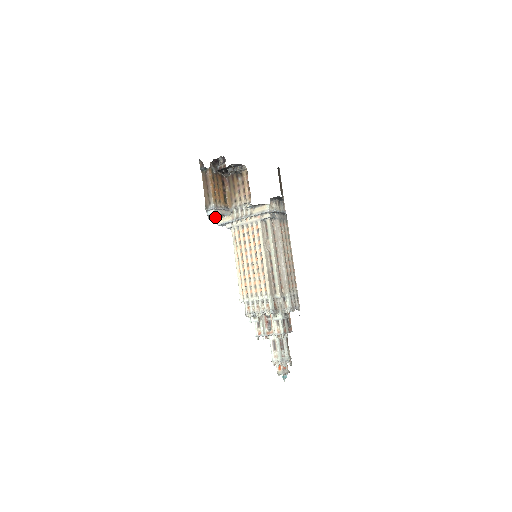
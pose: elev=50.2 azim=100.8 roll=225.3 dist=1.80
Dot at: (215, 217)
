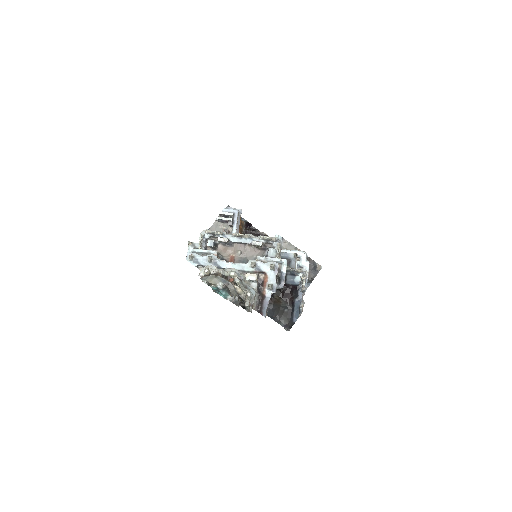
Dot at: (227, 220)
